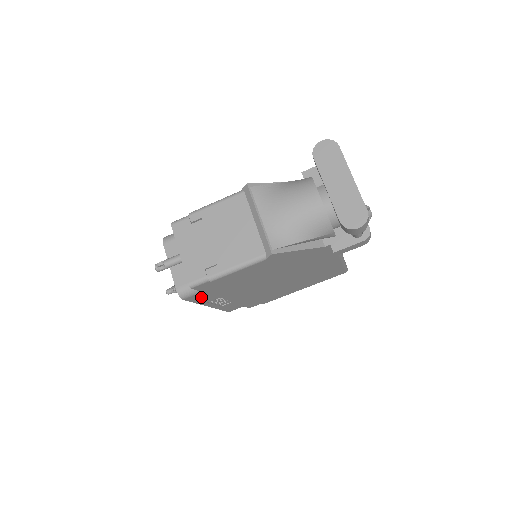
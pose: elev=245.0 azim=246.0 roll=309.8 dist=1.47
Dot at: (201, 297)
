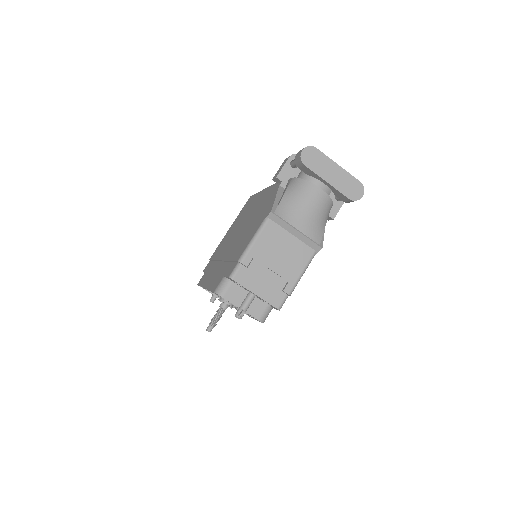
Dot at: occluded
